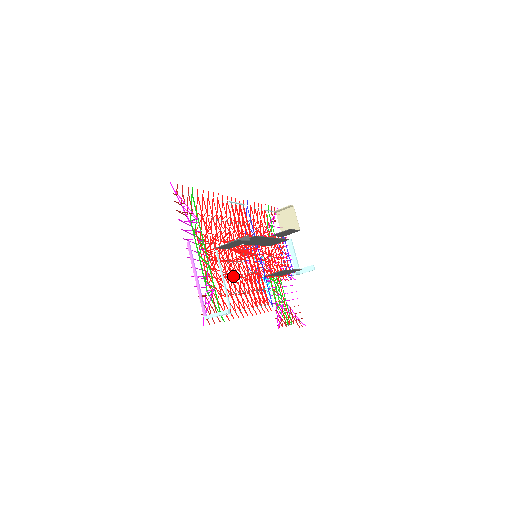
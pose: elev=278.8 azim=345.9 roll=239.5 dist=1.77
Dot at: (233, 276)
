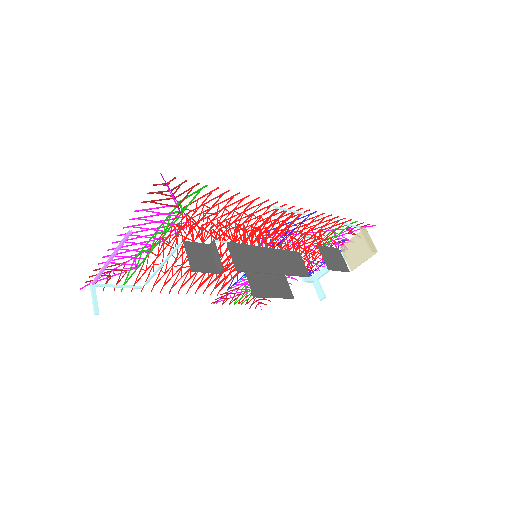
Dot at: occluded
